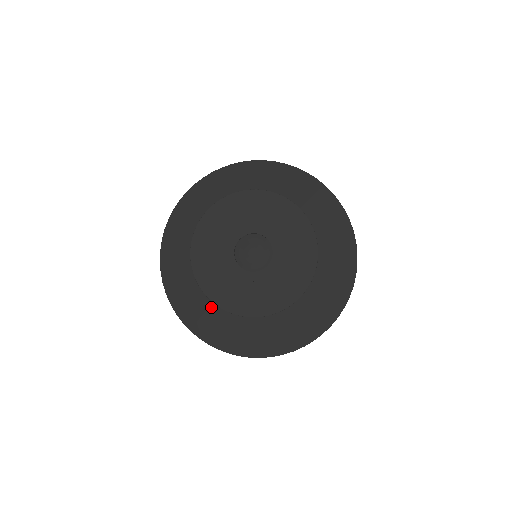
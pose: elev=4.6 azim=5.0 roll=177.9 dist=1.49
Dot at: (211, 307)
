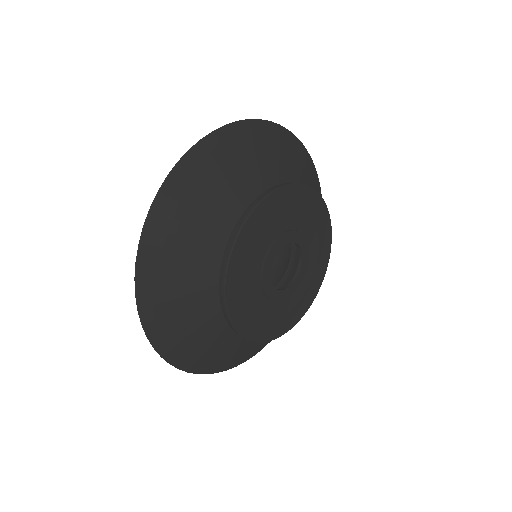
Dot at: (189, 276)
